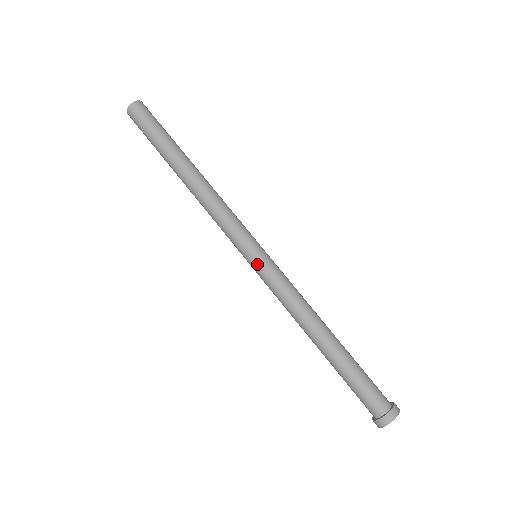
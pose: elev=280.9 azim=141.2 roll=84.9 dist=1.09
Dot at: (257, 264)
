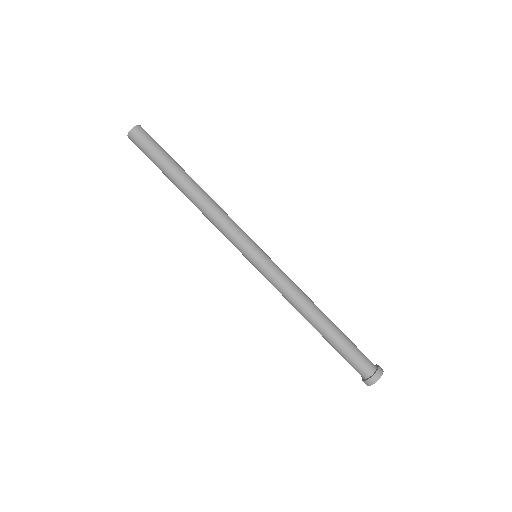
Dot at: (264, 258)
